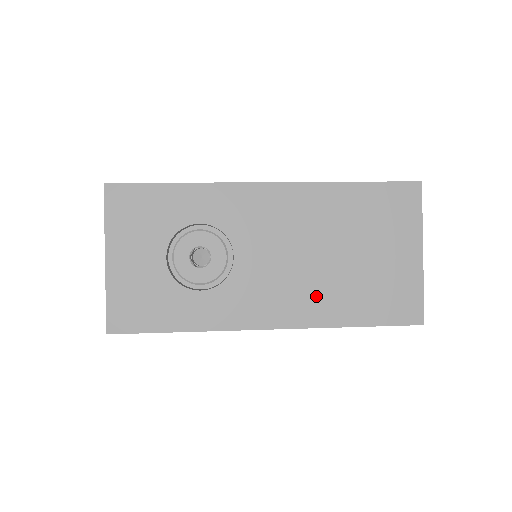
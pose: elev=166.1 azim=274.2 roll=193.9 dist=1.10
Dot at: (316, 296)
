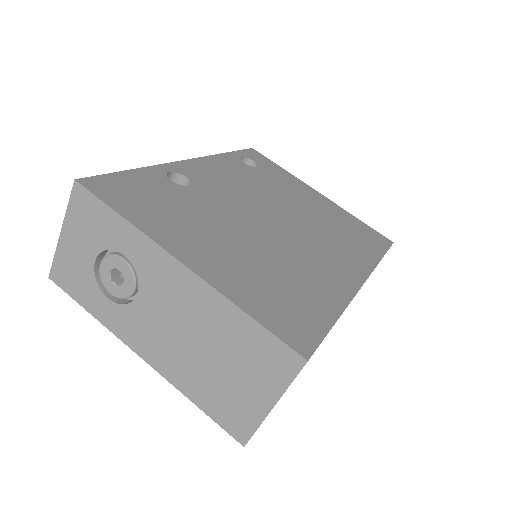
Dot at: (179, 365)
